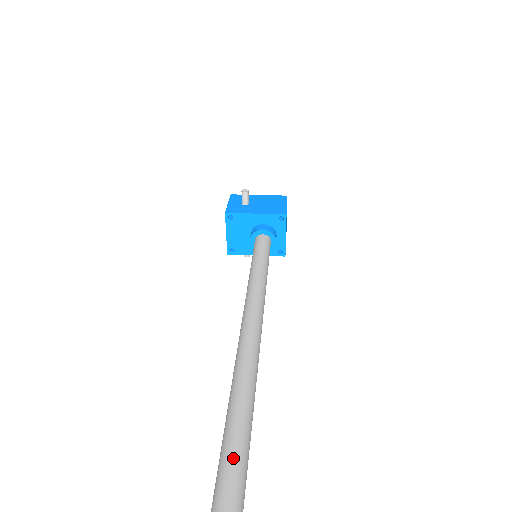
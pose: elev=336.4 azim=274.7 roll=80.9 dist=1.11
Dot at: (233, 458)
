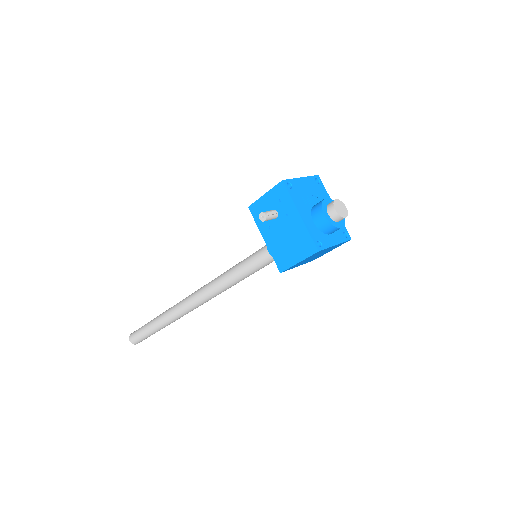
Dot at: (147, 330)
